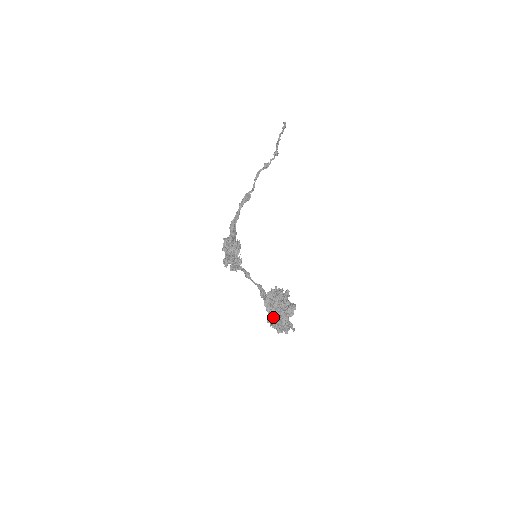
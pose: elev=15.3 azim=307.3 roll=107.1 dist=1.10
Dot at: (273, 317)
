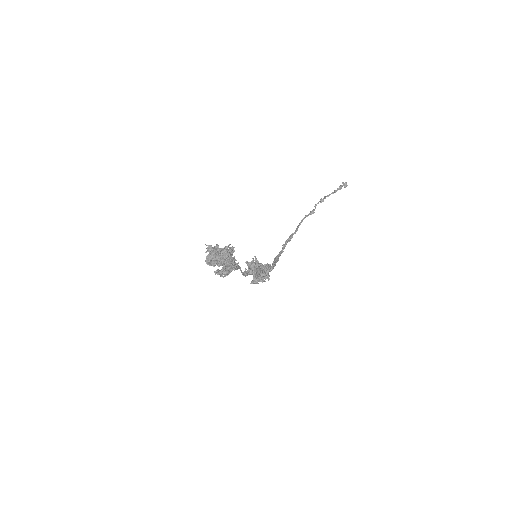
Dot at: occluded
